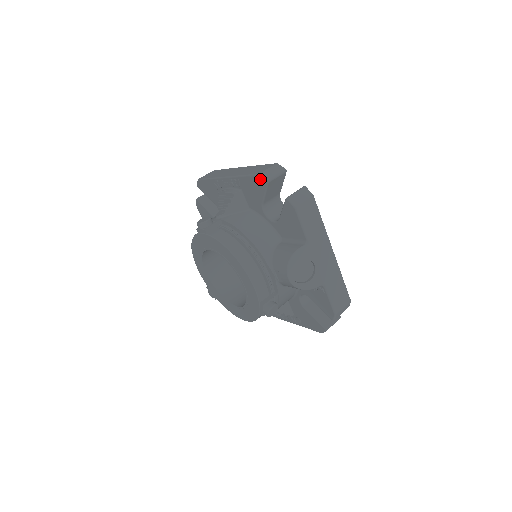
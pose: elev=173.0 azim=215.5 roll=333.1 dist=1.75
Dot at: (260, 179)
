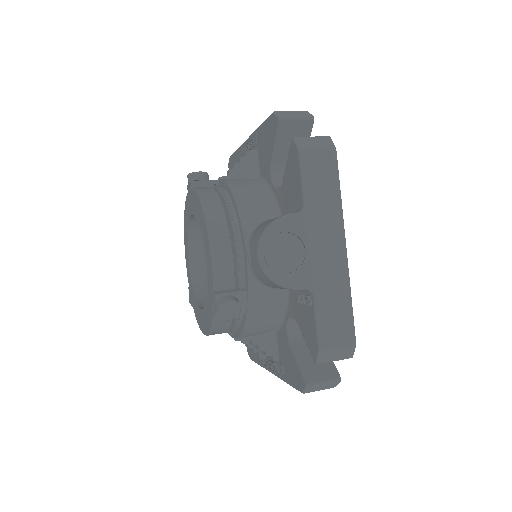
Dot at: (273, 119)
